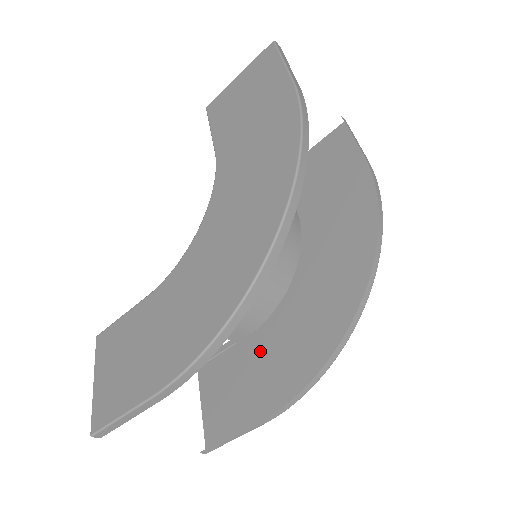
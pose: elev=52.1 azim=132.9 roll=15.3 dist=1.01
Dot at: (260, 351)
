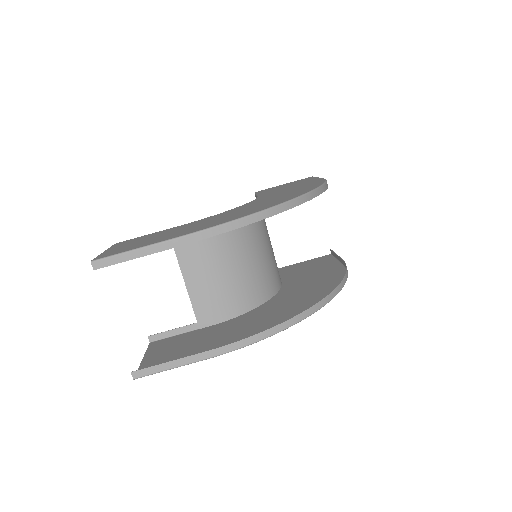
Dot at: (220, 330)
